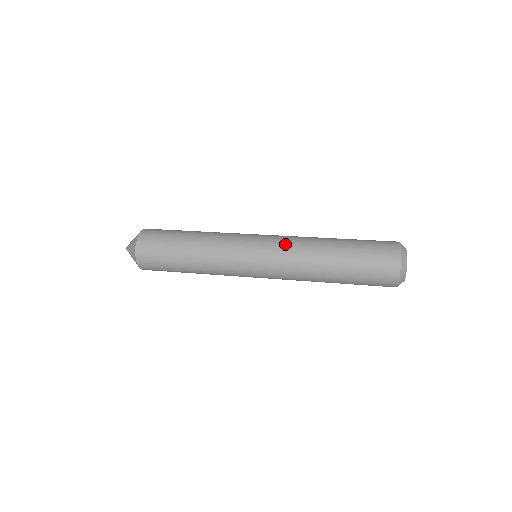
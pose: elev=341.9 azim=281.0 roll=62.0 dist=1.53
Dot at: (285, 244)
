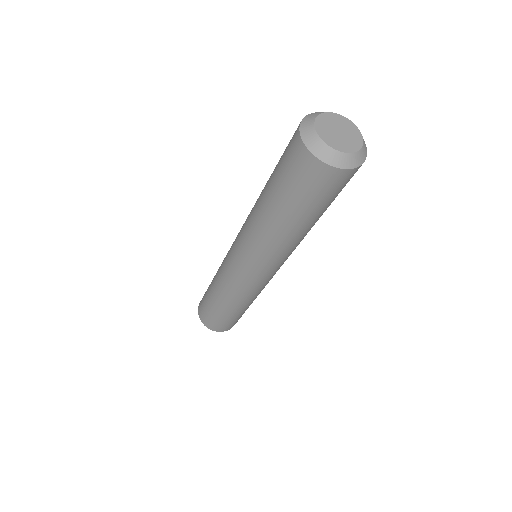
Dot at: (244, 223)
